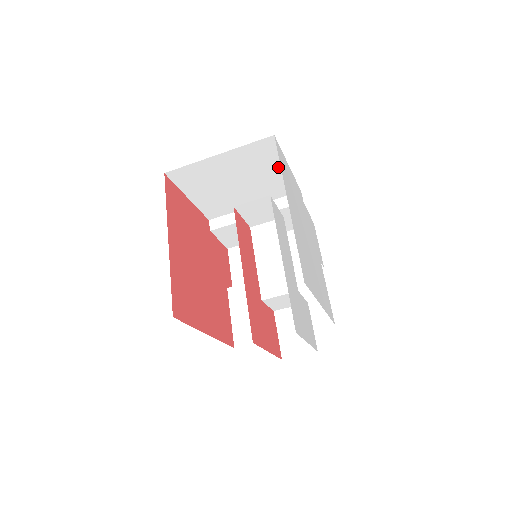
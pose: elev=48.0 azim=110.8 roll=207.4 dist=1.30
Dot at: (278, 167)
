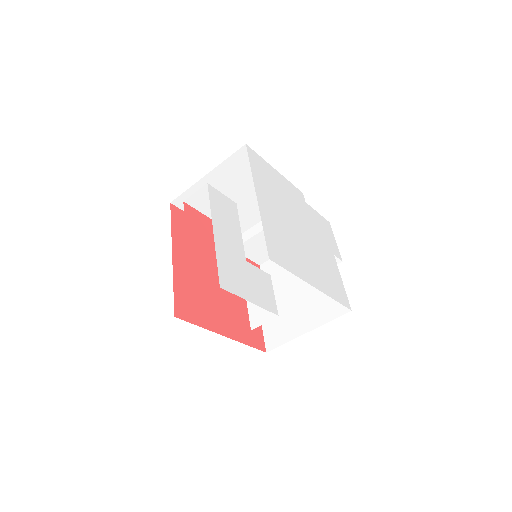
Dot at: occluded
